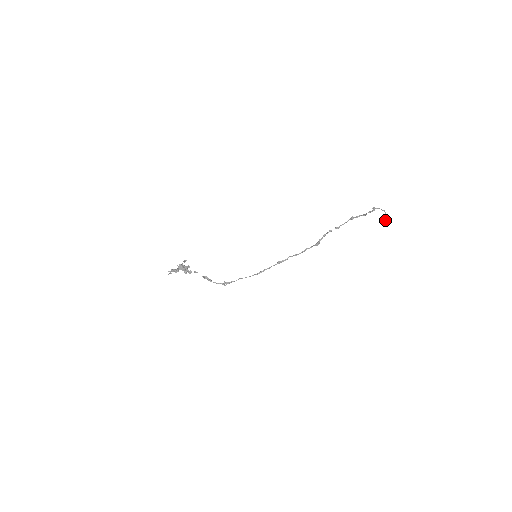
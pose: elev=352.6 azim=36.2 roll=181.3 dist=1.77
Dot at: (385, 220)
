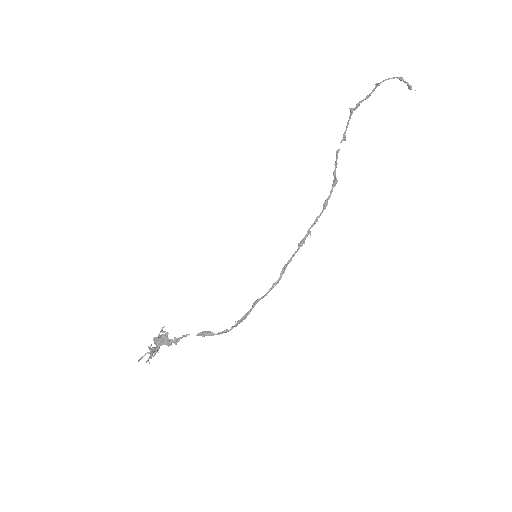
Dot at: (410, 89)
